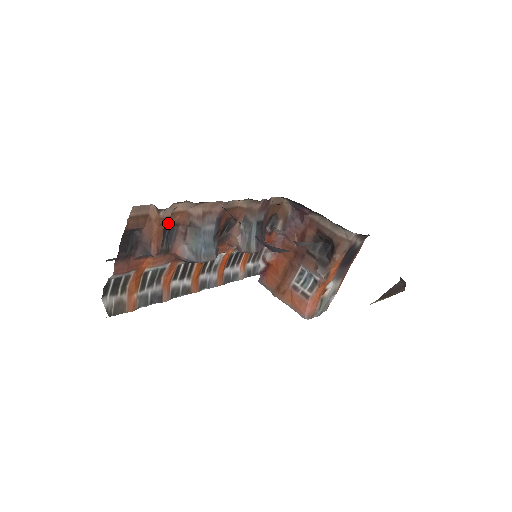
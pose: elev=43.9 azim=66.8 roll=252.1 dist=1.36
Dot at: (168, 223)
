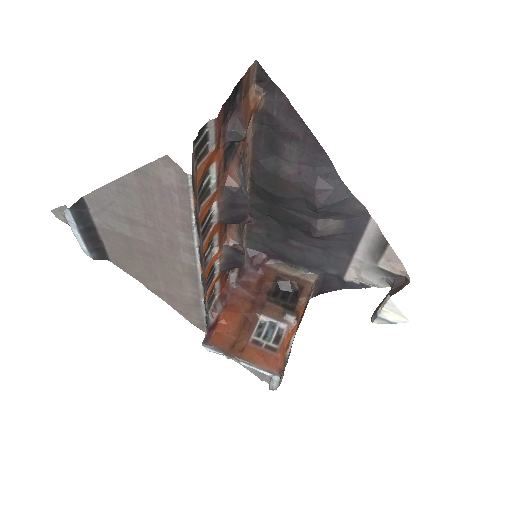
Dot at: occluded
